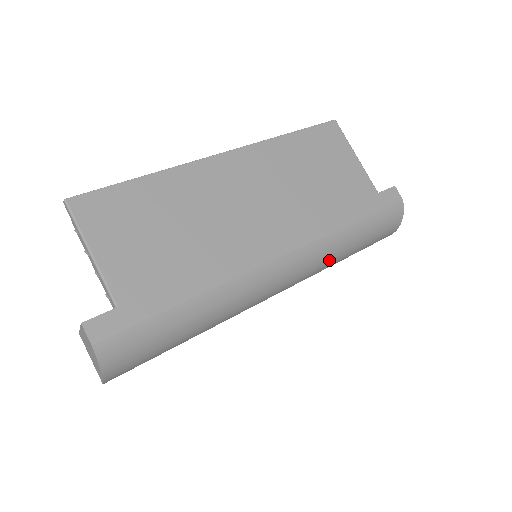
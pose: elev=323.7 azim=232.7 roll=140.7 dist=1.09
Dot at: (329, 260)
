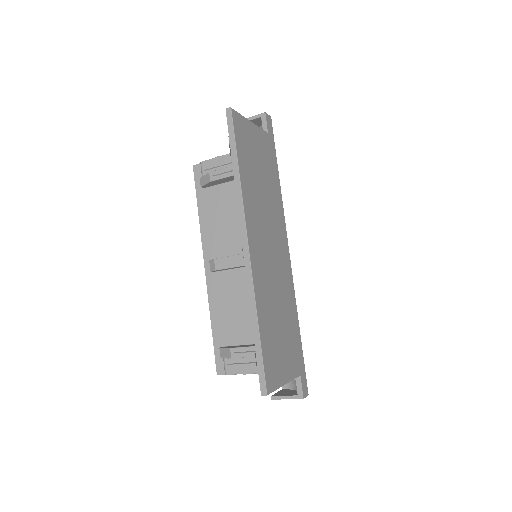
Dot at: occluded
